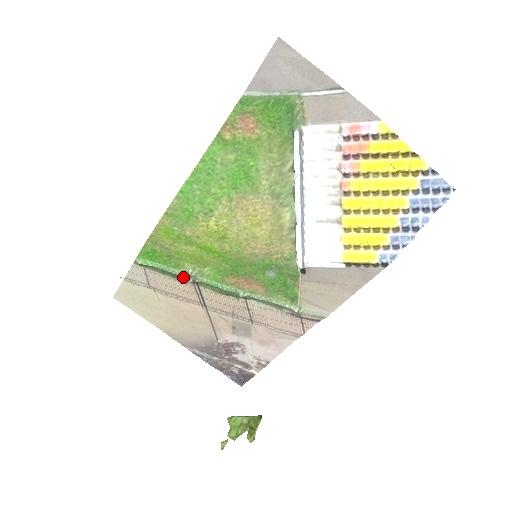
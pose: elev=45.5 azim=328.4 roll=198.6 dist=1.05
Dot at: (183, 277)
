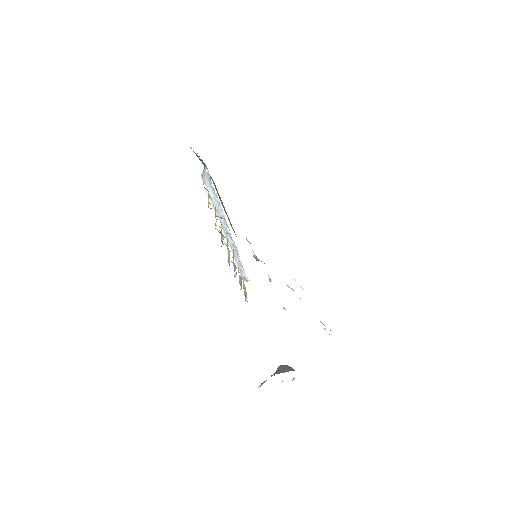
Dot at: occluded
